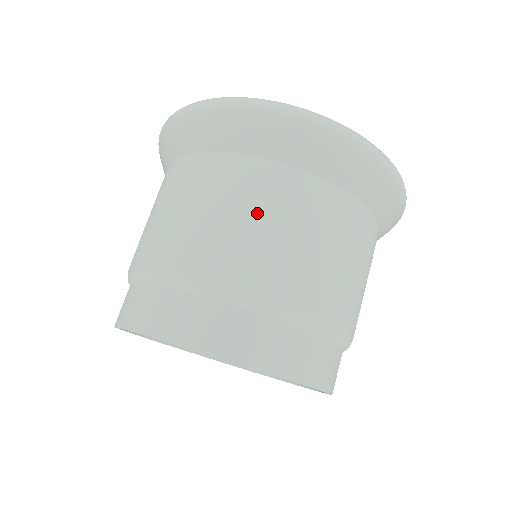
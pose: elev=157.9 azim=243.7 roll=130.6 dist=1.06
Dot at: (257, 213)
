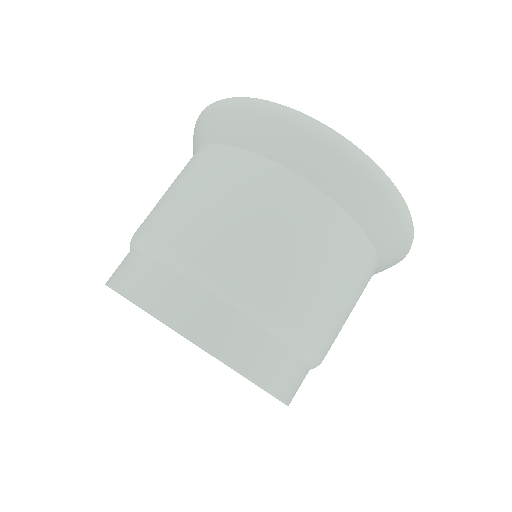
Dot at: (274, 223)
